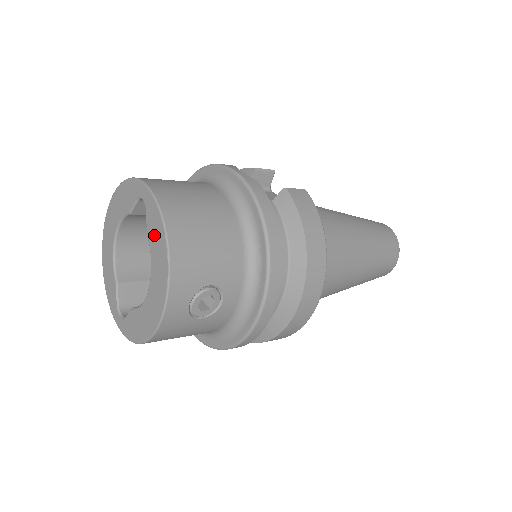
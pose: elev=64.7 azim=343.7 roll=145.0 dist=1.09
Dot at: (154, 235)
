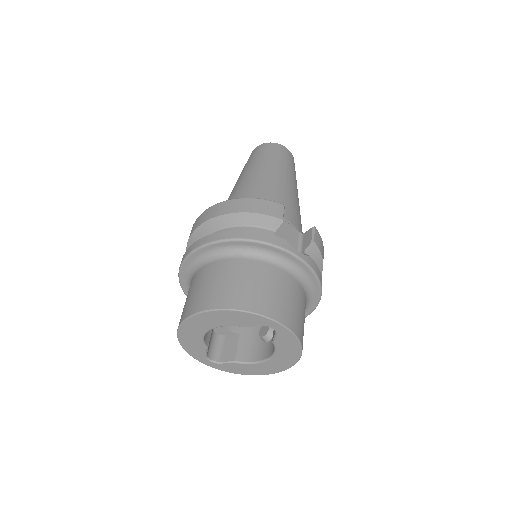
Dot at: (285, 346)
